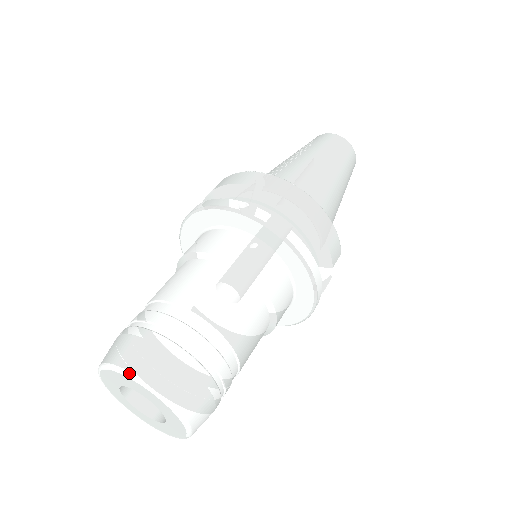
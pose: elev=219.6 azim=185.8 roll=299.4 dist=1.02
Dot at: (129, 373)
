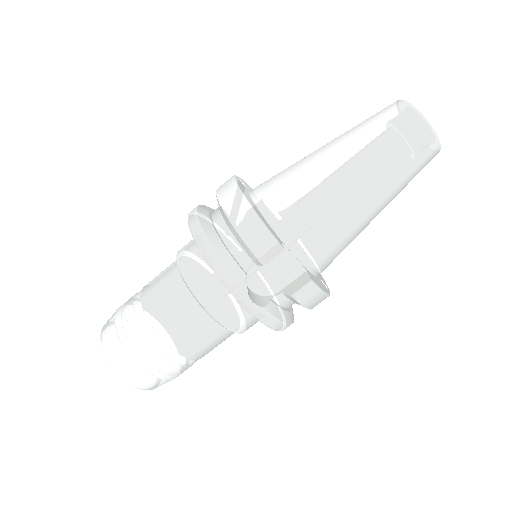
Dot at: (103, 326)
